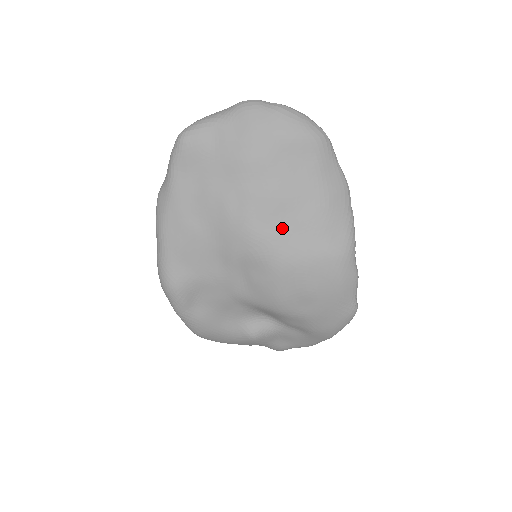
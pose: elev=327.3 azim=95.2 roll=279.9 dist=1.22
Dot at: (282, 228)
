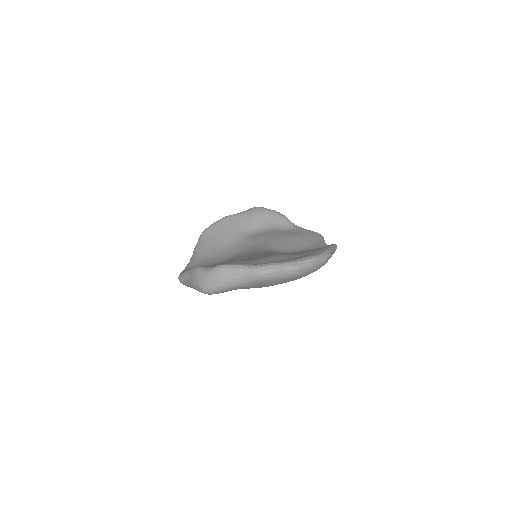
Dot at: occluded
